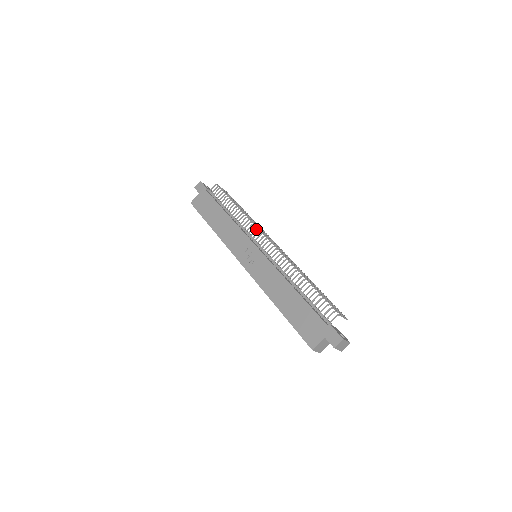
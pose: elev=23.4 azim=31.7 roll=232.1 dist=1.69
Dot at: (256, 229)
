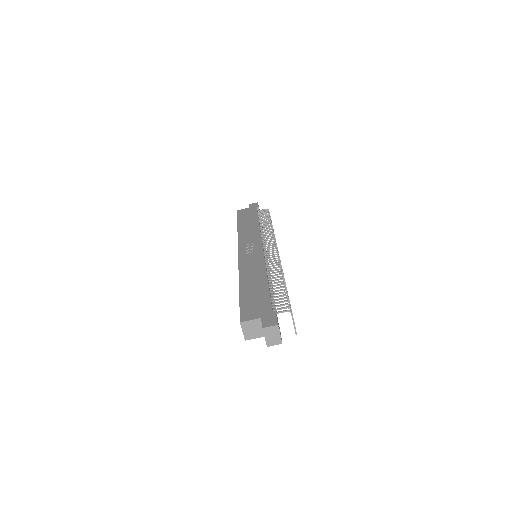
Dot at: (273, 239)
